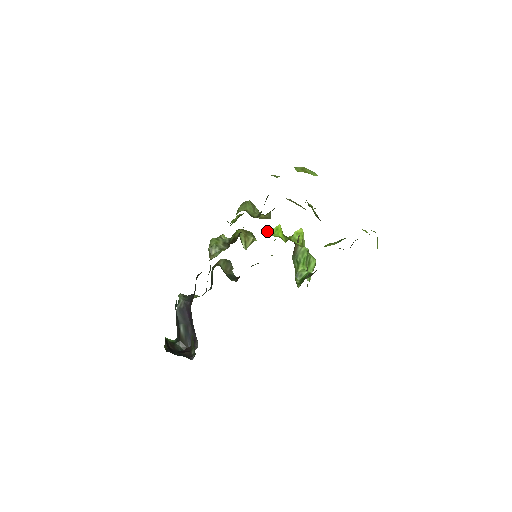
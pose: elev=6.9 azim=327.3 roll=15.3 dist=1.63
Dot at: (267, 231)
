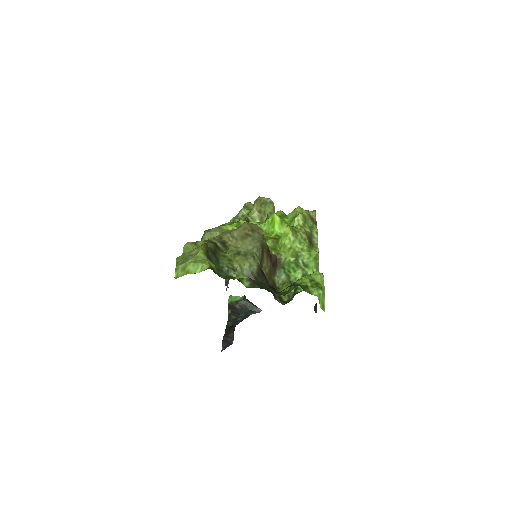
Dot at: (261, 226)
